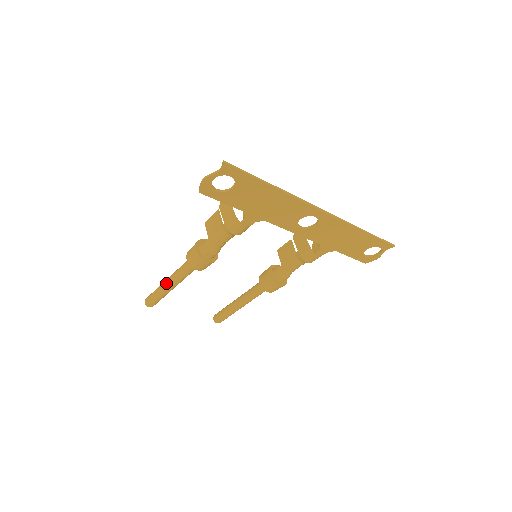
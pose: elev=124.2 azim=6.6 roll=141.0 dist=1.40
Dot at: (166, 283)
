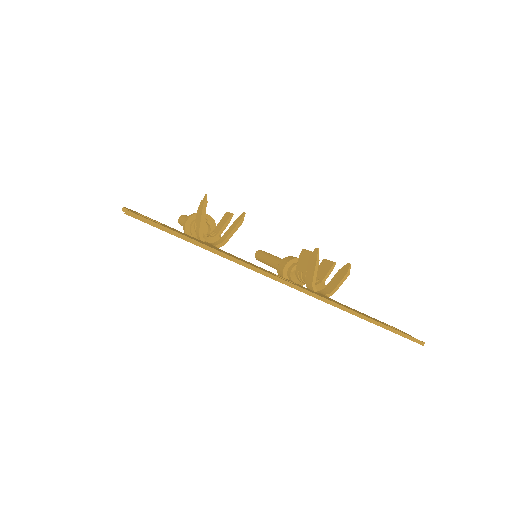
Dot at: (183, 222)
